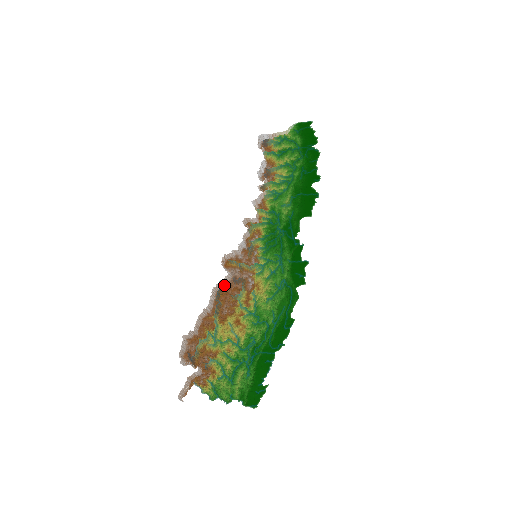
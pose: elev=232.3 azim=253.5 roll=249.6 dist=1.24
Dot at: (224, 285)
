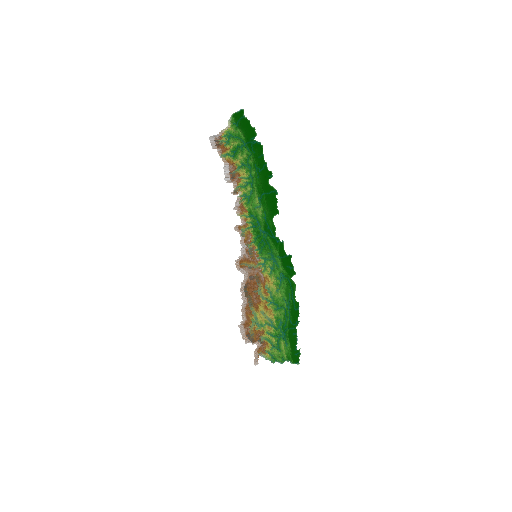
Dot at: (246, 284)
